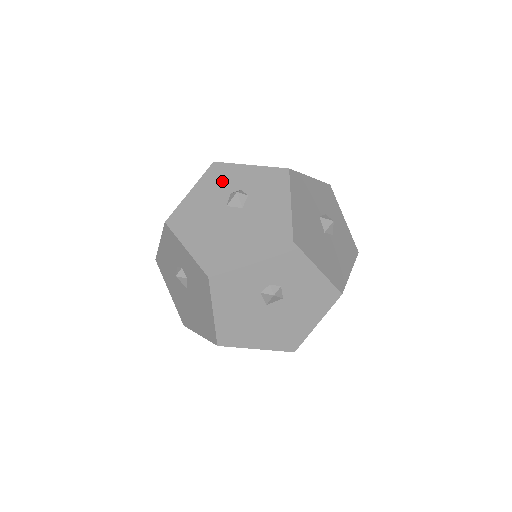
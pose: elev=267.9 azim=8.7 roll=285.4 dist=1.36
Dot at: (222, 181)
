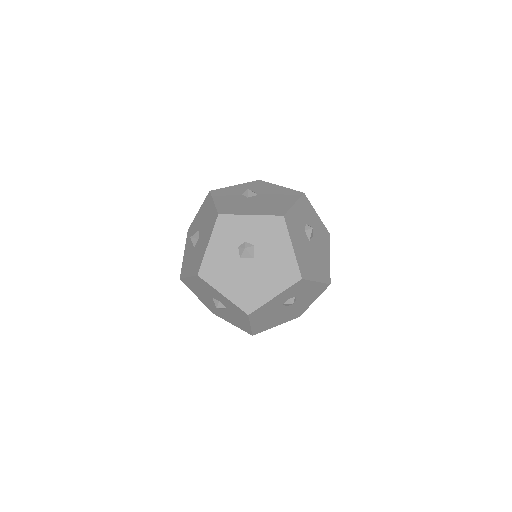
Dot at: (228, 193)
